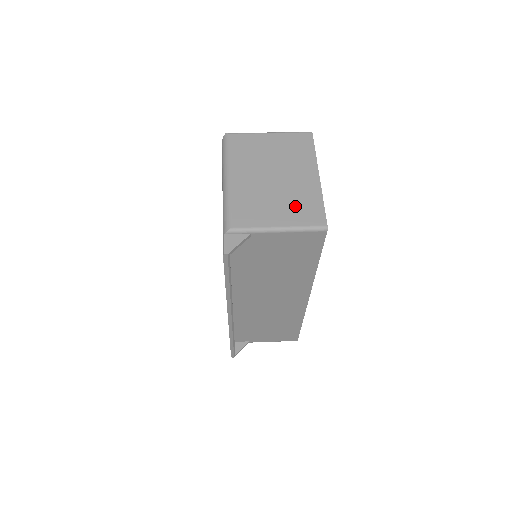
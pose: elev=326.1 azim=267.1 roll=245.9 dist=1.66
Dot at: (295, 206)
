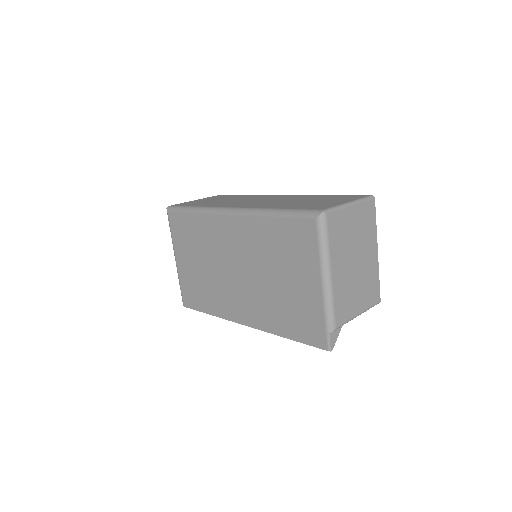
Dot at: (367, 289)
